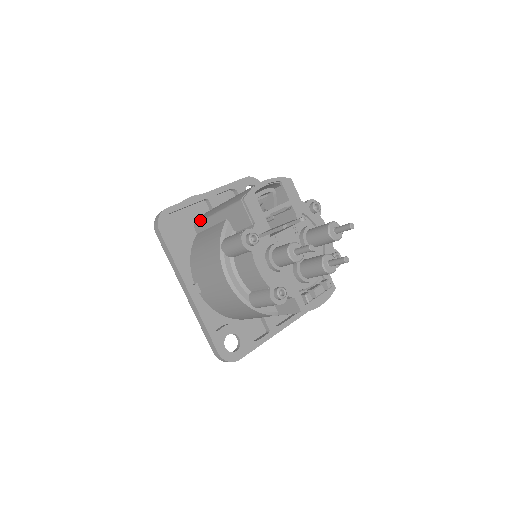
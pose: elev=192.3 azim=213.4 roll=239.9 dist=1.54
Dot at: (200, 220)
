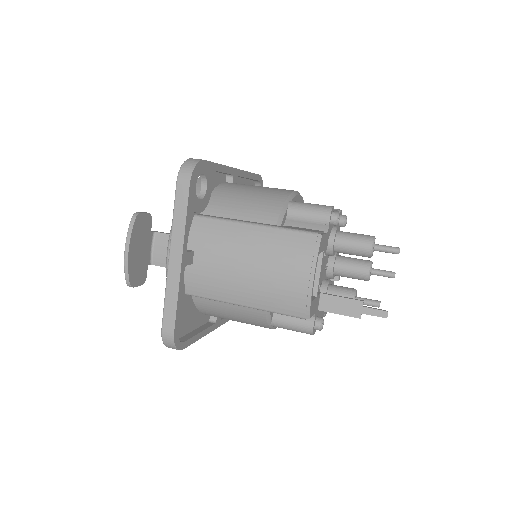
Dot at: (202, 296)
